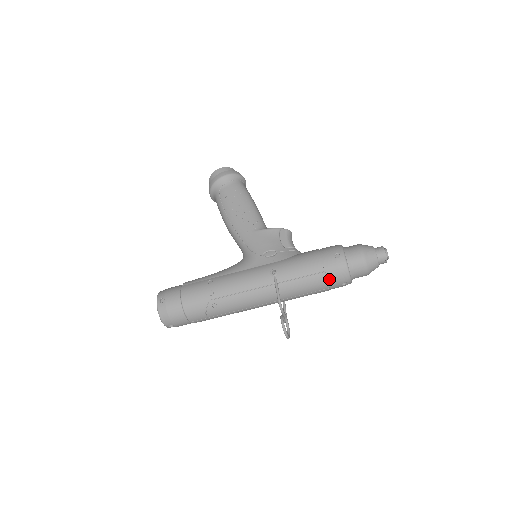
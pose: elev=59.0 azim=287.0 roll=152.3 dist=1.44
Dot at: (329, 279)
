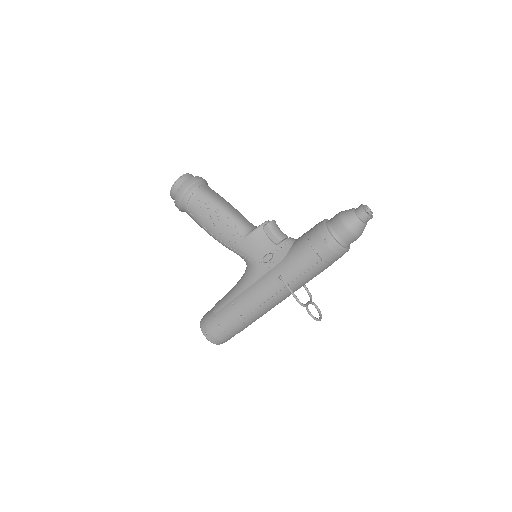
Dot at: (329, 261)
